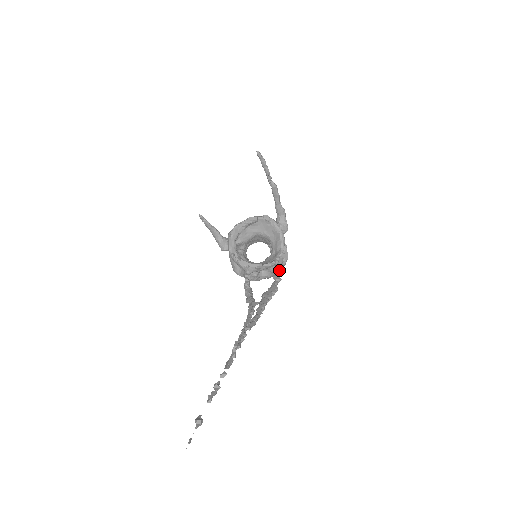
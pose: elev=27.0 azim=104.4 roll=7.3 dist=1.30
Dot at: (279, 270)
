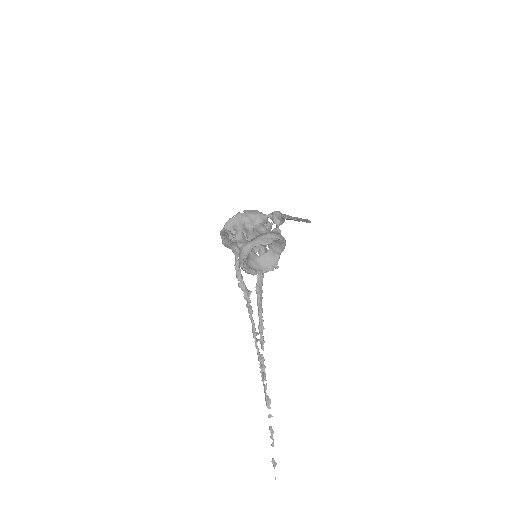
Dot at: occluded
